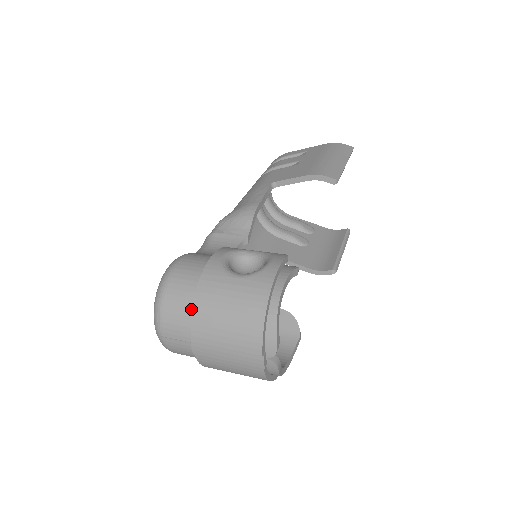
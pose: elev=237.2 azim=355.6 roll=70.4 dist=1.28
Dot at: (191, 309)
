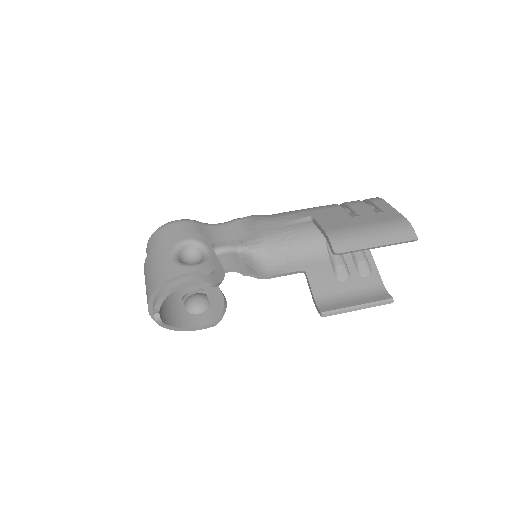
Dot at: occluded
